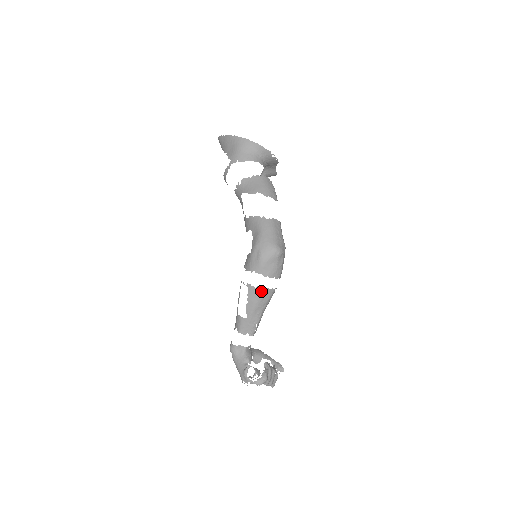
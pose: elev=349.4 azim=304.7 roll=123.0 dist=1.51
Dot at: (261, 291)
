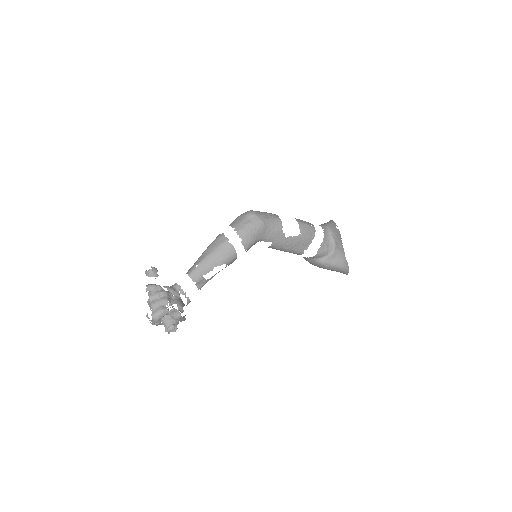
Dot at: (219, 236)
